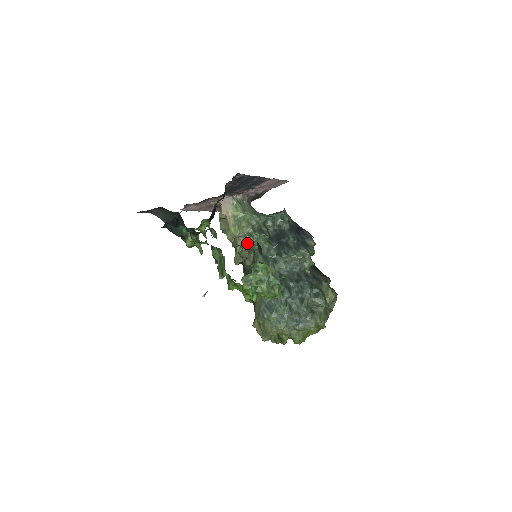
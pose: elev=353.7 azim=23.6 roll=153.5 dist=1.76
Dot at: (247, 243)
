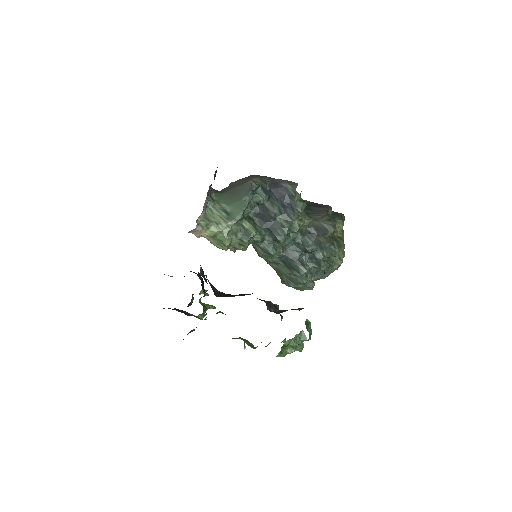
Dot at: (240, 249)
